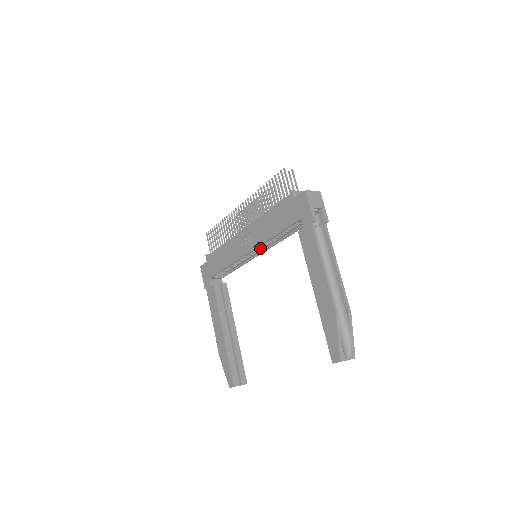
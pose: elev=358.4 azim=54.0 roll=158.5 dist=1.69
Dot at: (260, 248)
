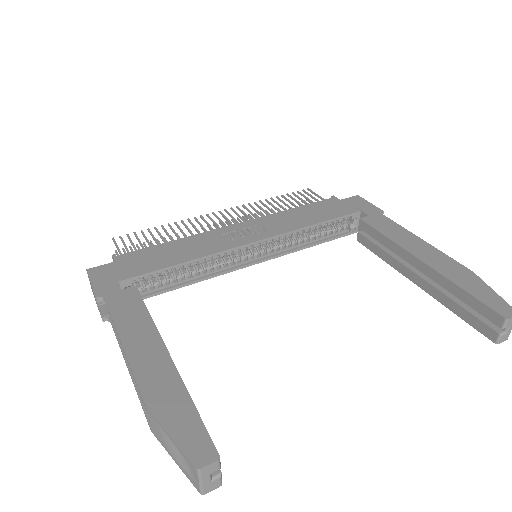
Dot at: (261, 251)
